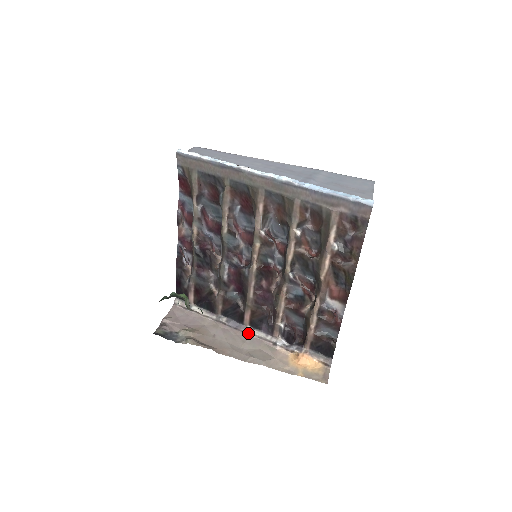
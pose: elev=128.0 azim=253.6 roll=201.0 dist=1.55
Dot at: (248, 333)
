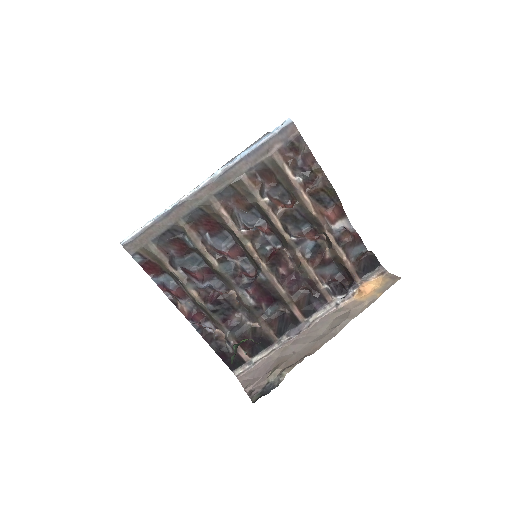
Dot at: (311, 323)
